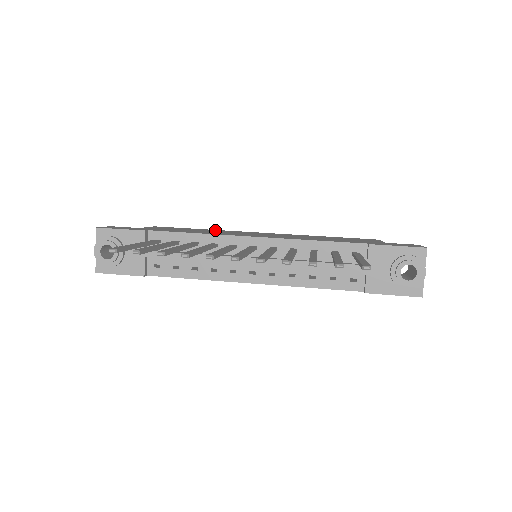
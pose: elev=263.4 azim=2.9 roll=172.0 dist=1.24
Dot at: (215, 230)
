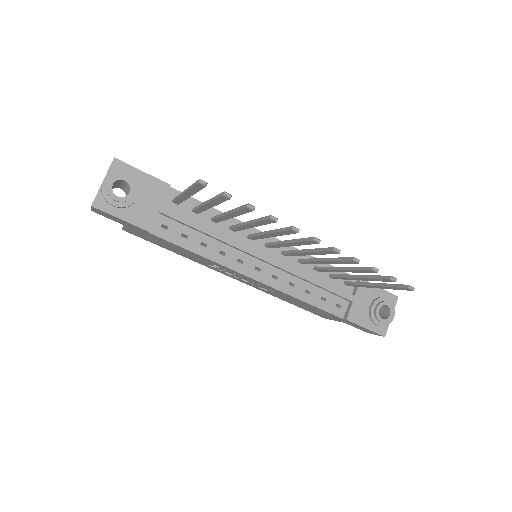
Dot at: occluded
